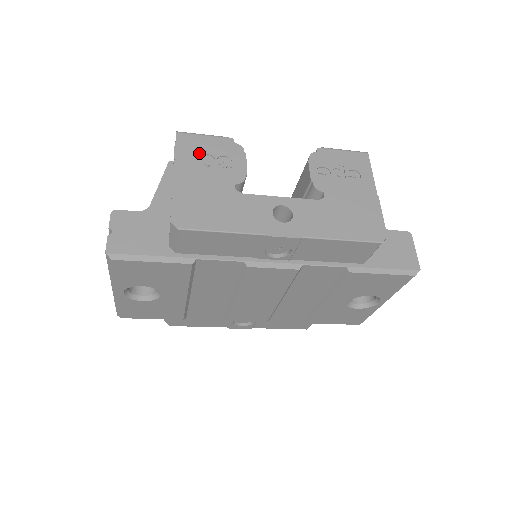
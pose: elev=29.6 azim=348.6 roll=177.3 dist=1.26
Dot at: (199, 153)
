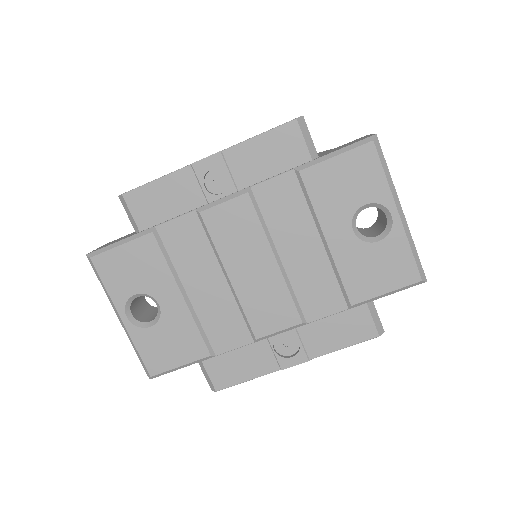
Dot at: occluded
